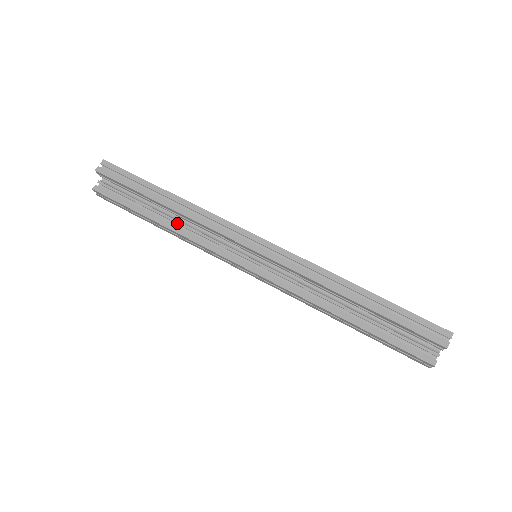
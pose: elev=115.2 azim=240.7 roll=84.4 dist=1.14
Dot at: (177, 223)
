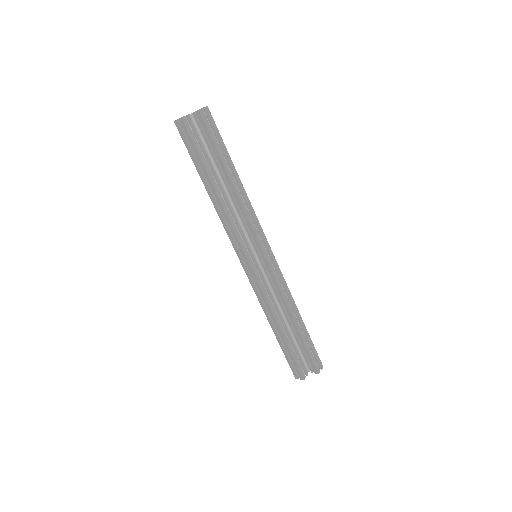
Dot at: (225, 196)
